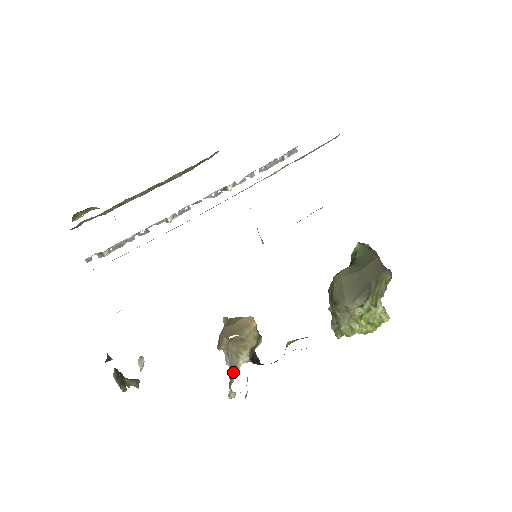
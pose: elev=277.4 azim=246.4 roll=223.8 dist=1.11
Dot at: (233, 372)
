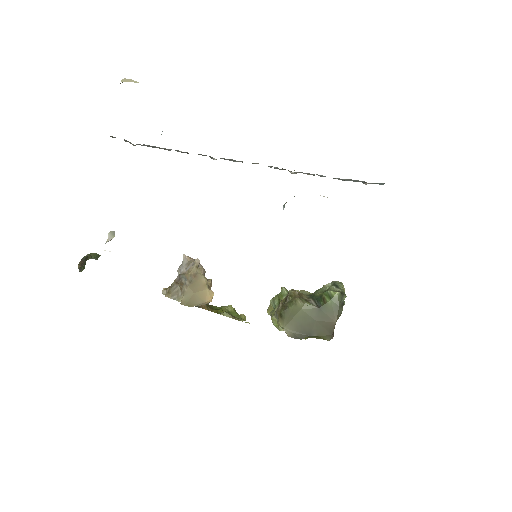
Dot at: (175, 294)
